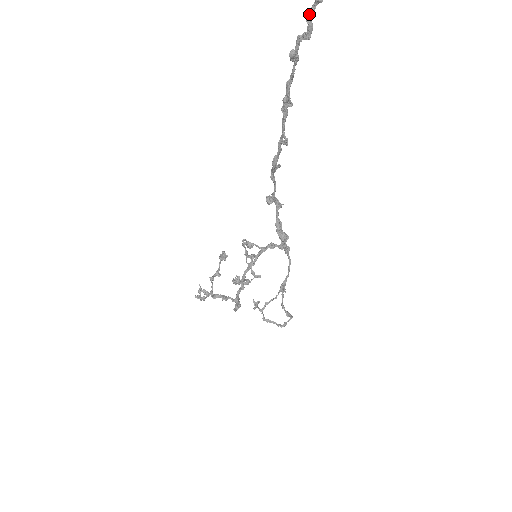
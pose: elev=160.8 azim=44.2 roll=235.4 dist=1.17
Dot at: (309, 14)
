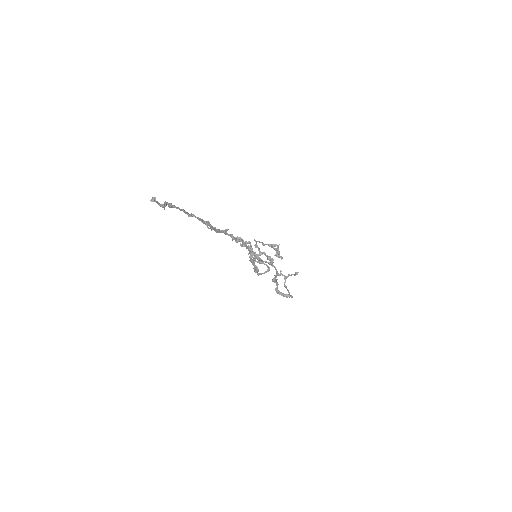
Dot at: (155, 201)
